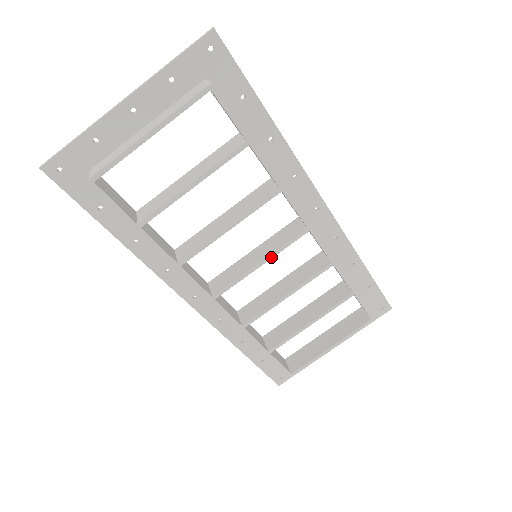
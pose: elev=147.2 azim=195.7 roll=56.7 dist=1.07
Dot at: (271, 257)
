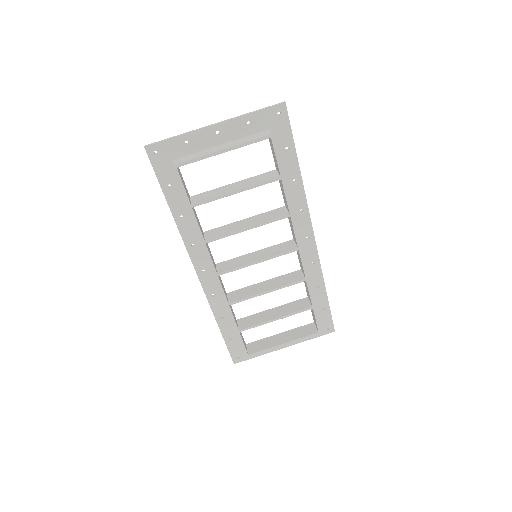
Dot at: (267, 259)
